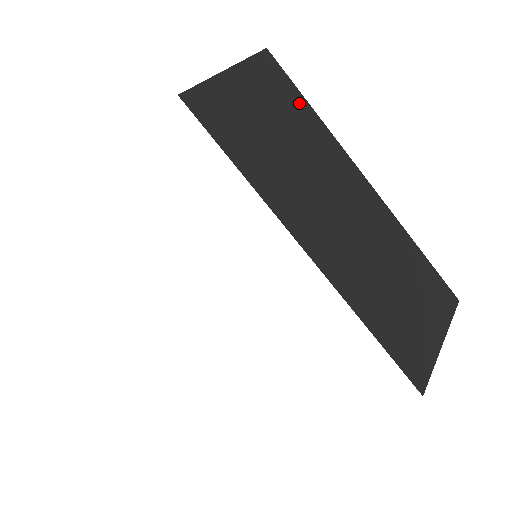
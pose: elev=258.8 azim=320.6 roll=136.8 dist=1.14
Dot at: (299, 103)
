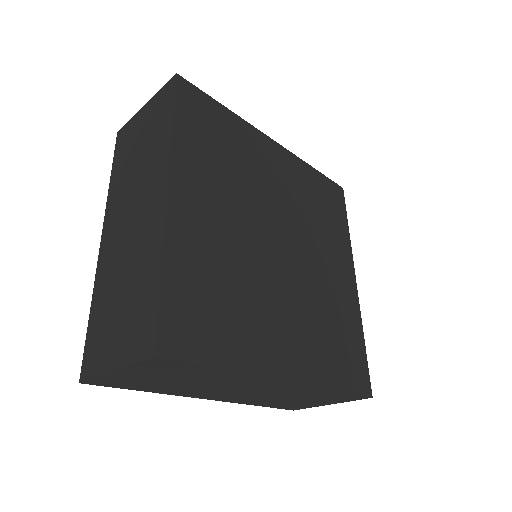
Dot at: (202, 370)
